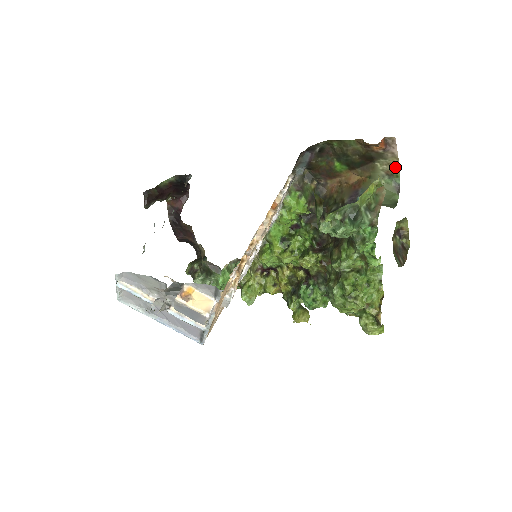
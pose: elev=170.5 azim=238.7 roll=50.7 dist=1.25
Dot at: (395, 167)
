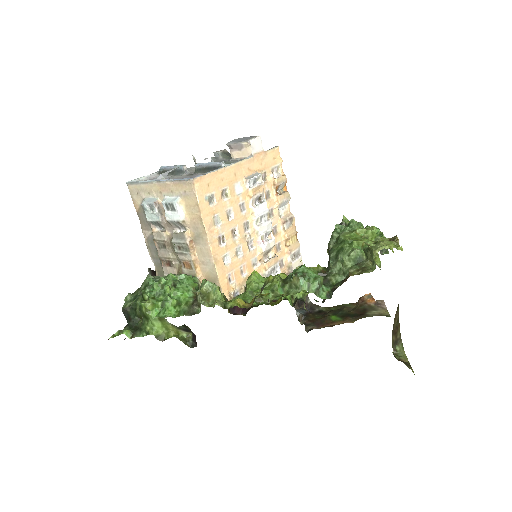
Dot at: (385, 314)
